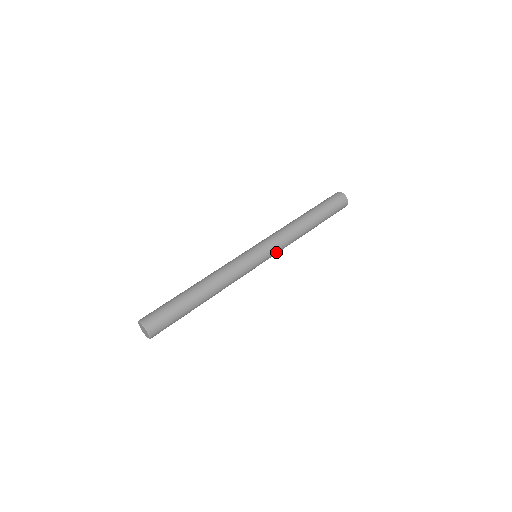
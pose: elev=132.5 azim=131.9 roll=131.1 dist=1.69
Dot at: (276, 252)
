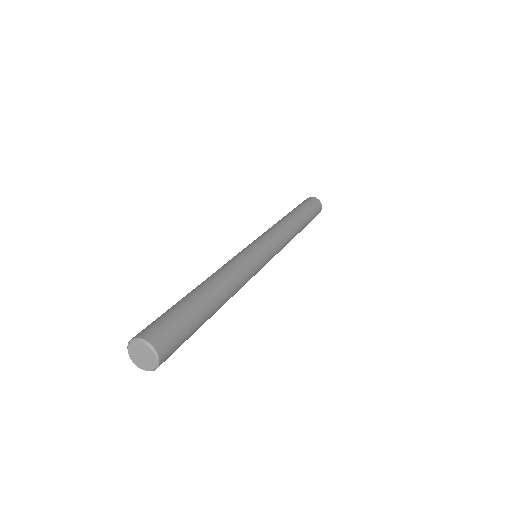
Dot at: (277, 251)
